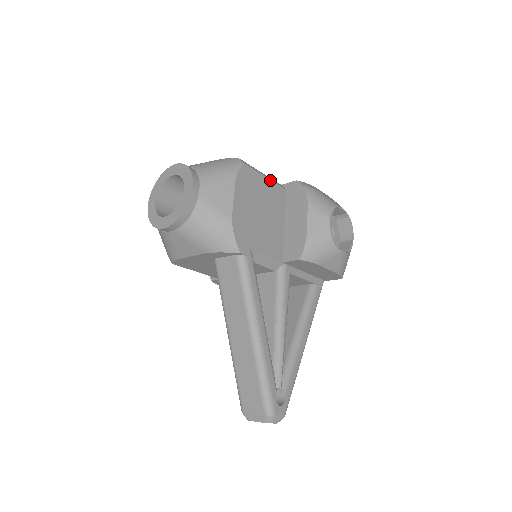
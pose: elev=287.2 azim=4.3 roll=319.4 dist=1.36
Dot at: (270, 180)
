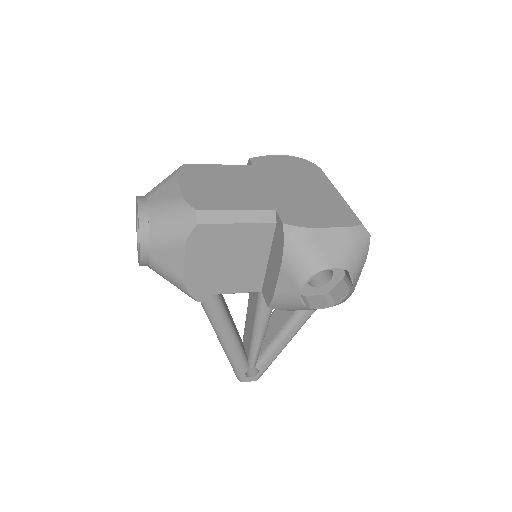
Dot at: (245, 223)
